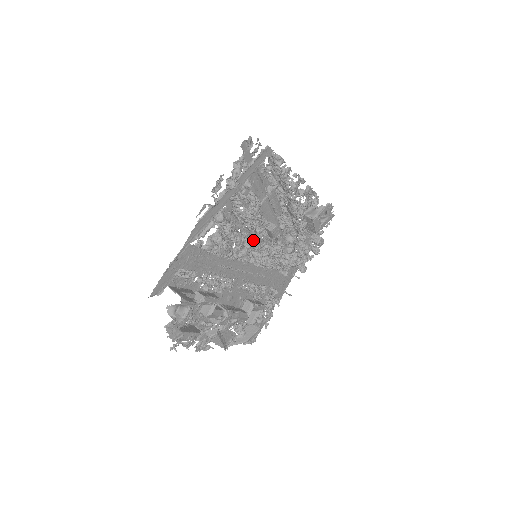
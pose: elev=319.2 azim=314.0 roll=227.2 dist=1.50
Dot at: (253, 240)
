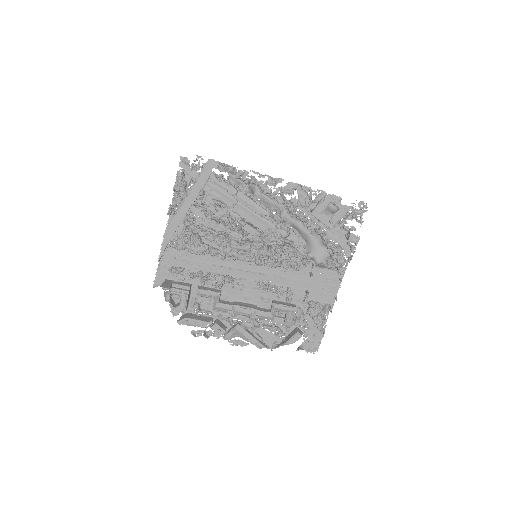
Dot at: (244, 241)
